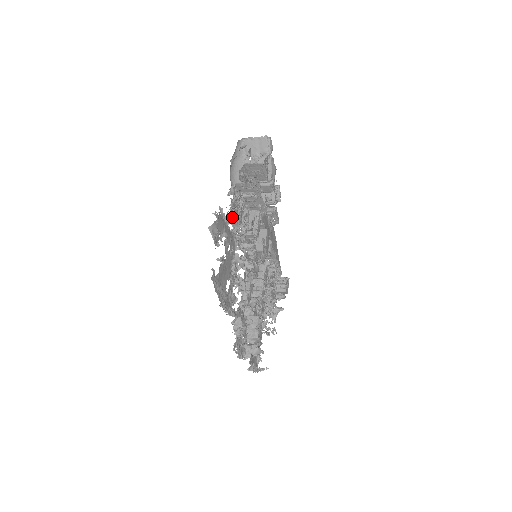
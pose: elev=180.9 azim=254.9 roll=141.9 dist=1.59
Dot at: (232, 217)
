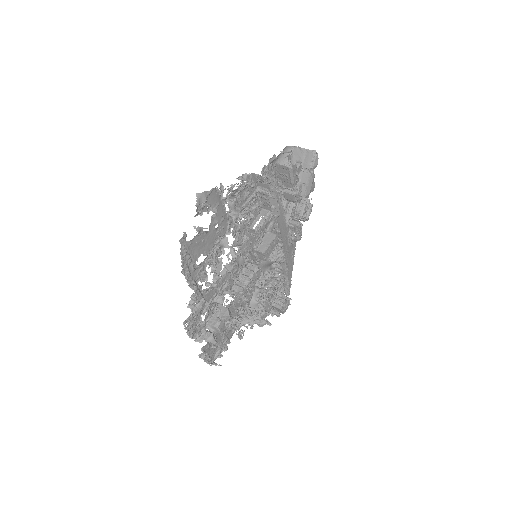
Dot at: (234, 201)
